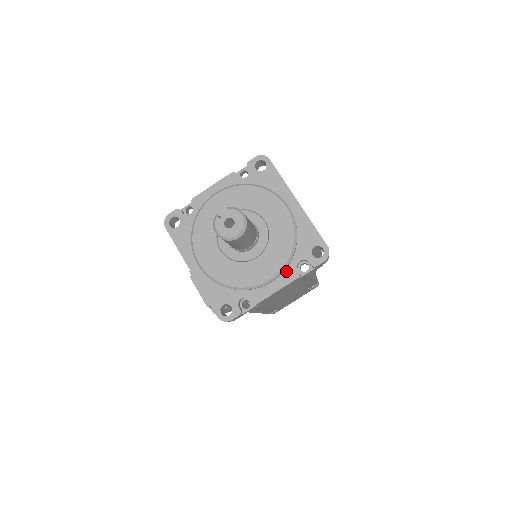
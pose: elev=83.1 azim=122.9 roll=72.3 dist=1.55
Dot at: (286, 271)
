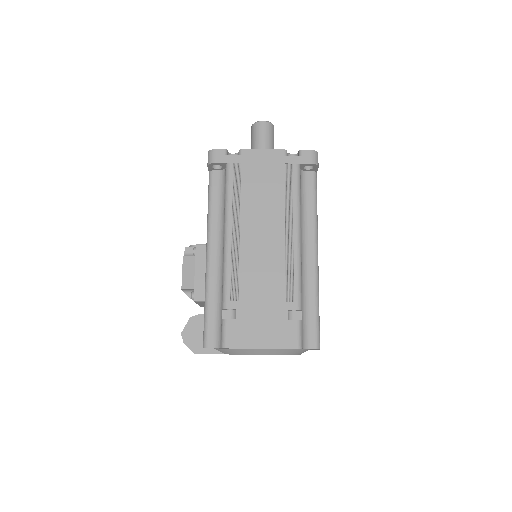
Dot at: occluded
